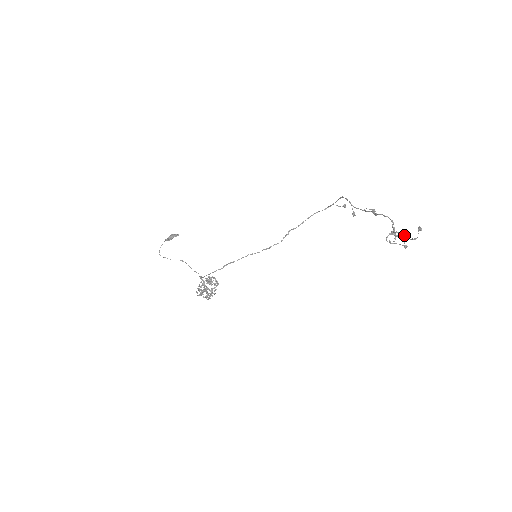
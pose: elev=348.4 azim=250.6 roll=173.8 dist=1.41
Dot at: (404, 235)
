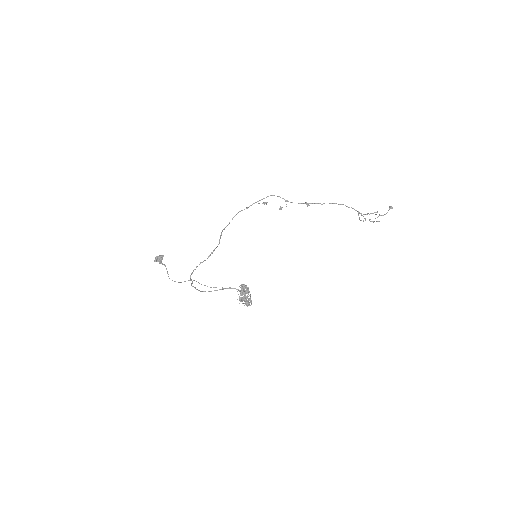
Dot at: (375, 214)
